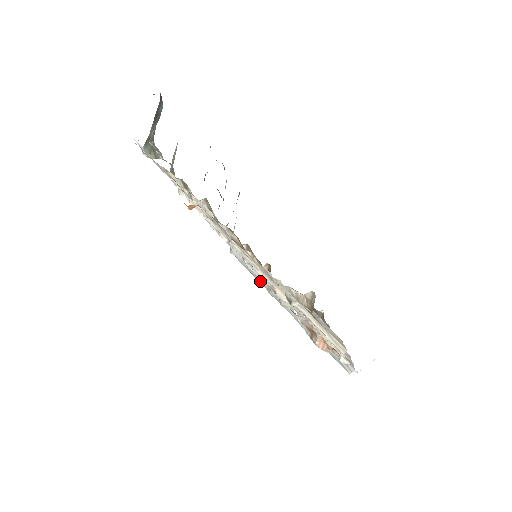
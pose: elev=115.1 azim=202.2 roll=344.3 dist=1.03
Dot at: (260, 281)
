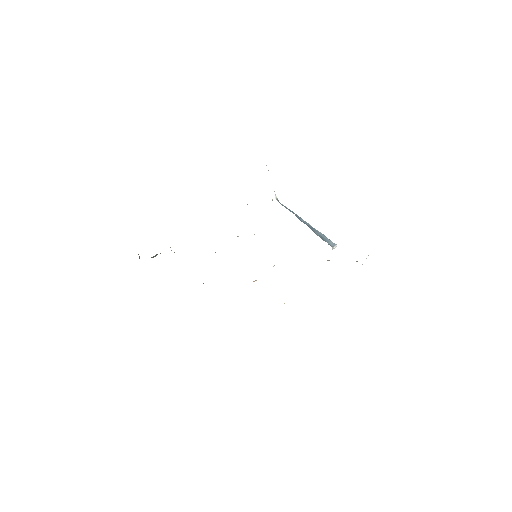
Dot at: occluded
